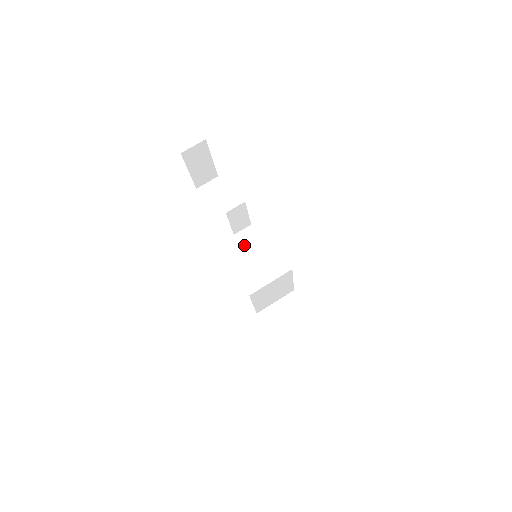
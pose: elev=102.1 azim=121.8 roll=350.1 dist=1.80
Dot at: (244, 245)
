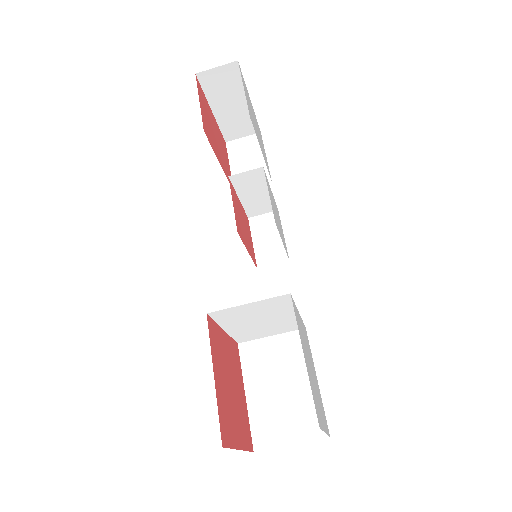
Dot at: (256, 237)
